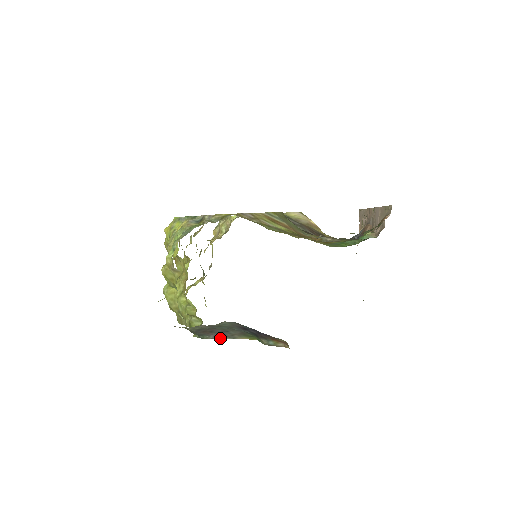
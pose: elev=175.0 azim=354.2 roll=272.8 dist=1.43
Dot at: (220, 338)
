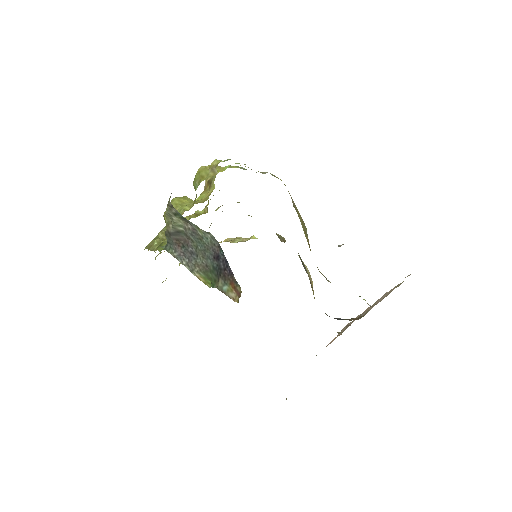
Dot at: (182, 261)
